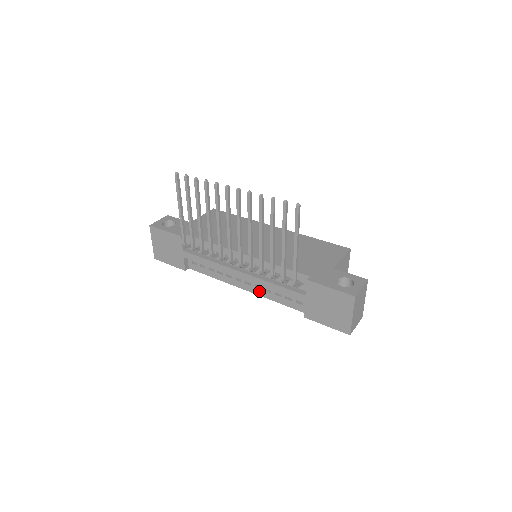
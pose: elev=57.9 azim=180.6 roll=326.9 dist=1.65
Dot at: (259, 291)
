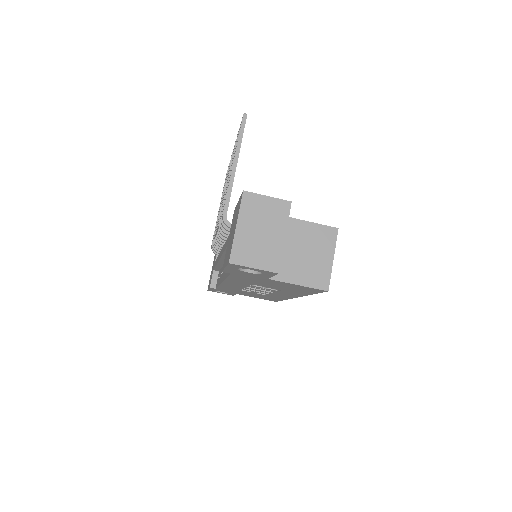
Dot at: occluded
